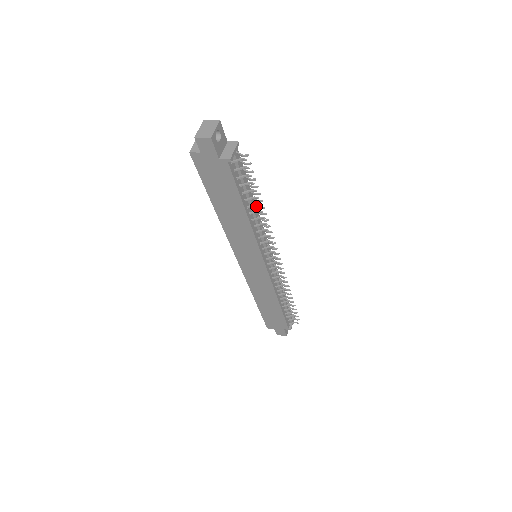
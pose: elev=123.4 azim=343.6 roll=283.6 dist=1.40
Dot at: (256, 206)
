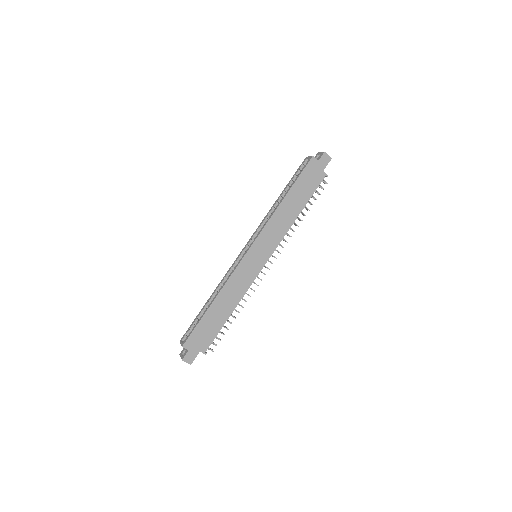
Dot at: occluded
